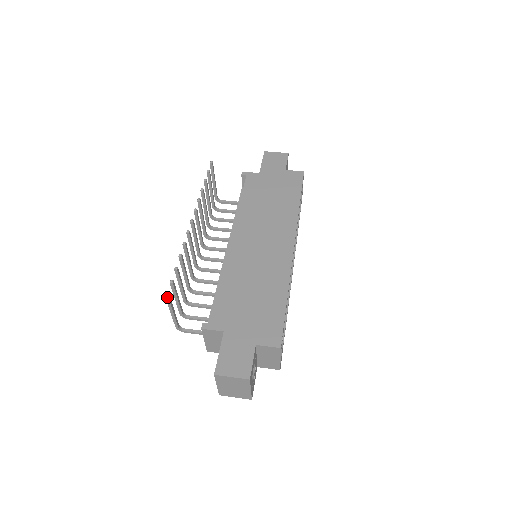
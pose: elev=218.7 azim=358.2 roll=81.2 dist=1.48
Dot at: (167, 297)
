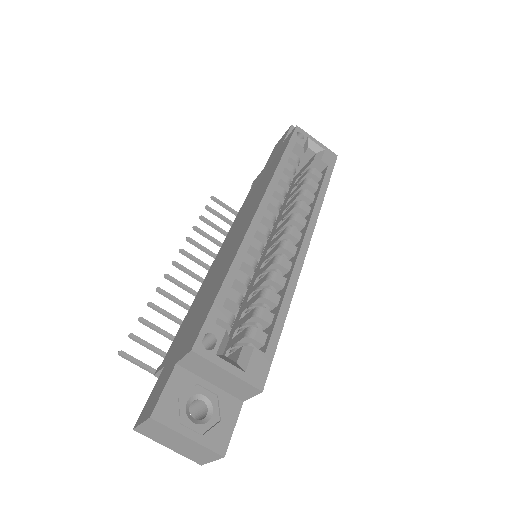
Dot at: (120, 355)
